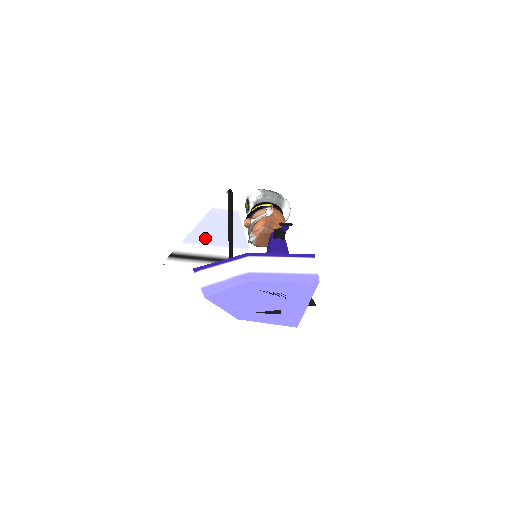
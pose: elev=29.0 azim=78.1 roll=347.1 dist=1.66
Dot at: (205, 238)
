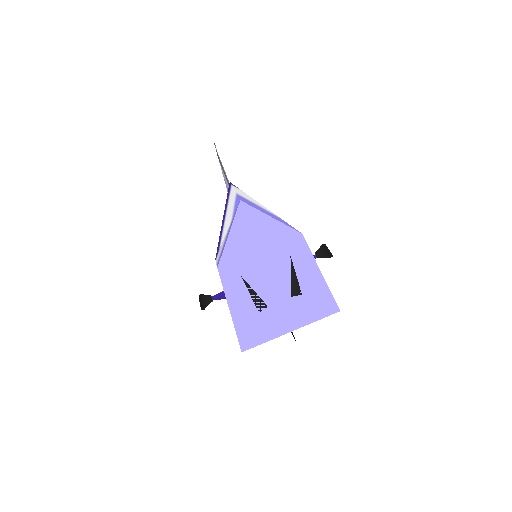
Dot at: occluded
